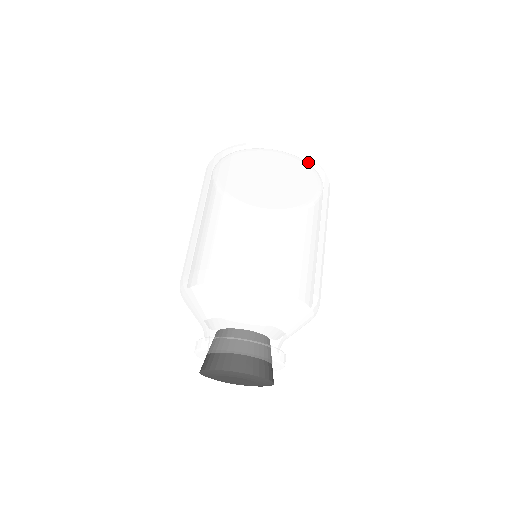
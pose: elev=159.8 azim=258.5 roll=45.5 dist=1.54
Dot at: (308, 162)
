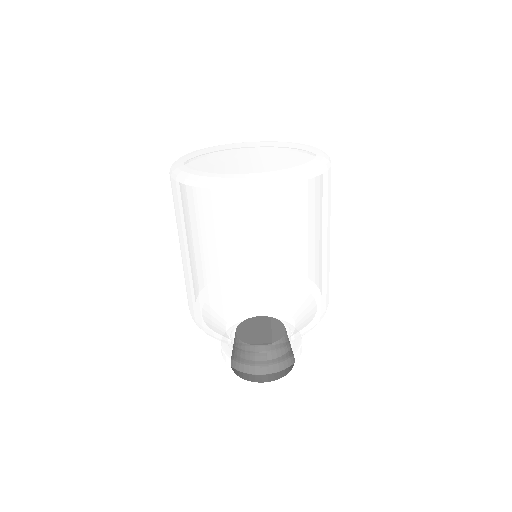
Dot at: (327, 176)
